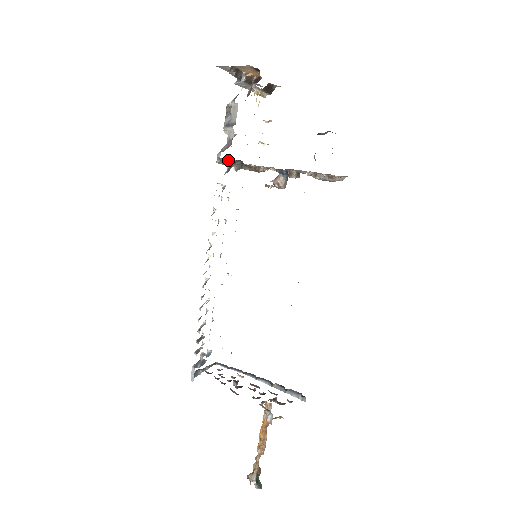
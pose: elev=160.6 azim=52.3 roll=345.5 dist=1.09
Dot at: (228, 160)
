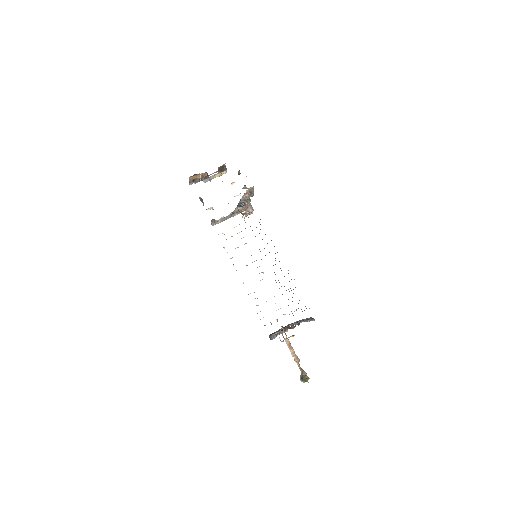
Dot at: (216, 221)
